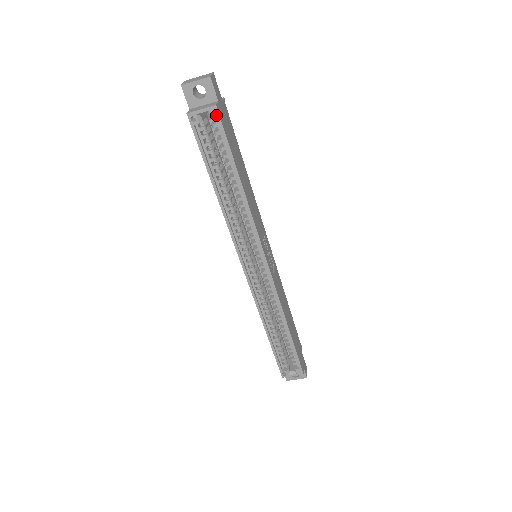
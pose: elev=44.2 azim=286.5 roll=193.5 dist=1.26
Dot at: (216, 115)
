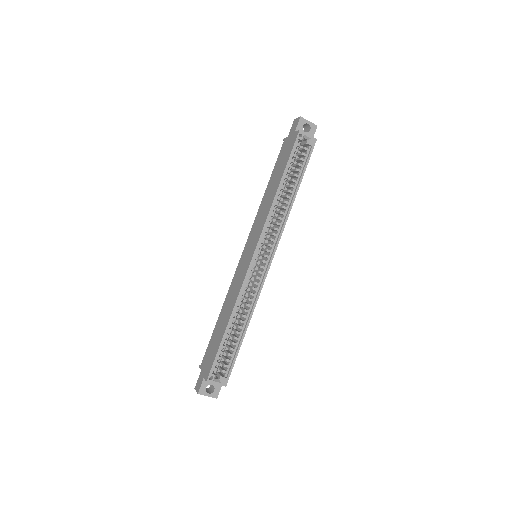
Dot at: (313, 144)
